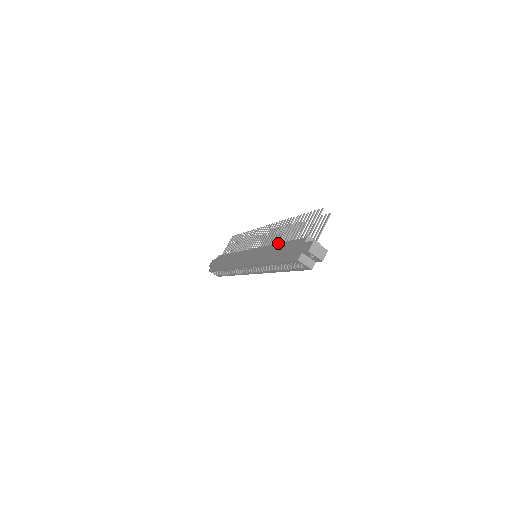
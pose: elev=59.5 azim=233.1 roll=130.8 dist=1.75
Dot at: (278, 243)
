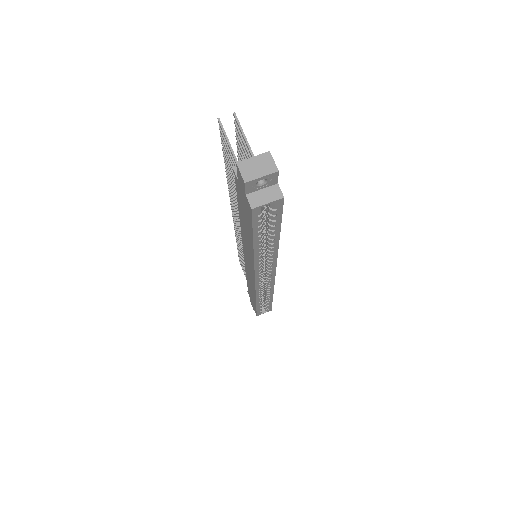
Dot at: occluded
